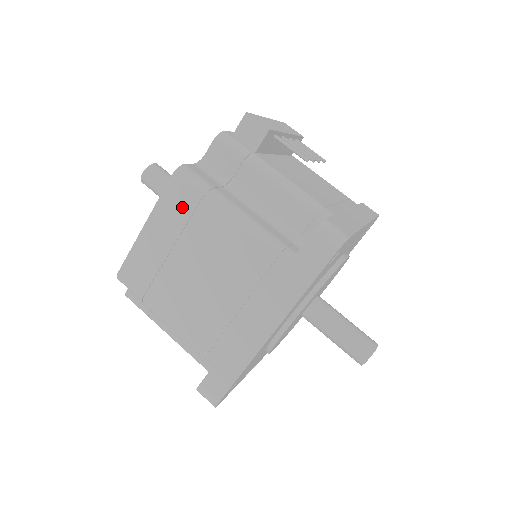
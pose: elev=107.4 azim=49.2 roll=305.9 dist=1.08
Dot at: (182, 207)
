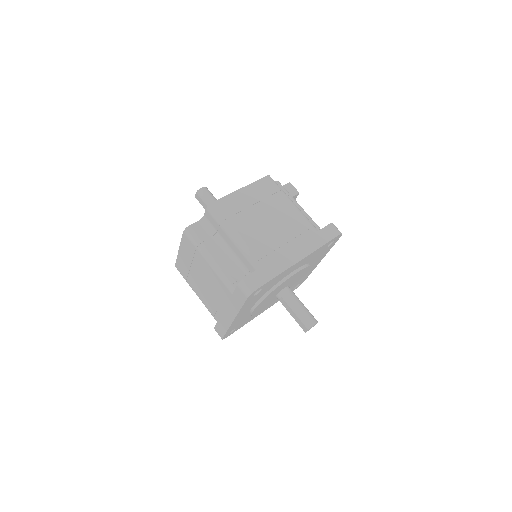
Dot at: (268, 189)
